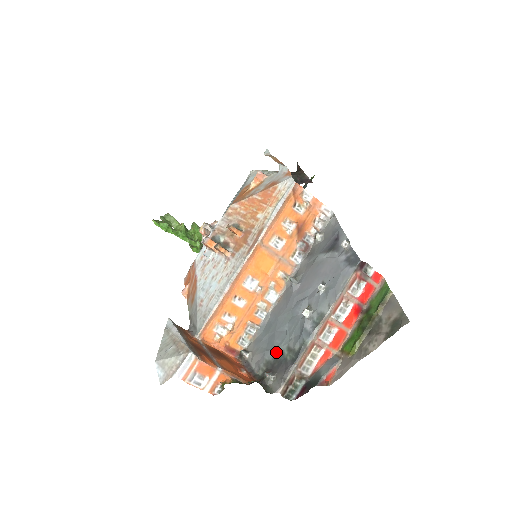
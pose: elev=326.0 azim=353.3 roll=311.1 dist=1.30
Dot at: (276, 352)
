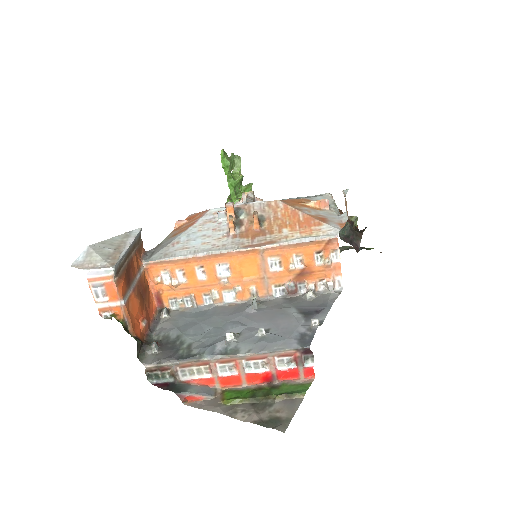
Dot at: (180, 337)
